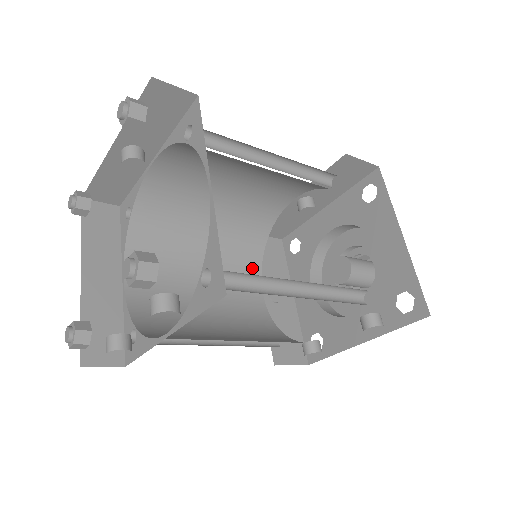
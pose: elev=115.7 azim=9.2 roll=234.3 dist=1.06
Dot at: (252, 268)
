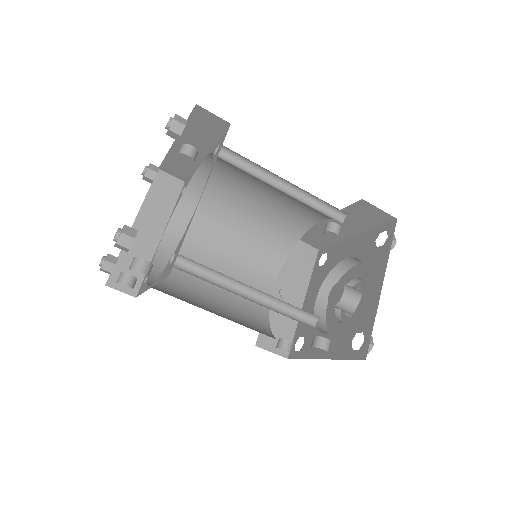
Dot at: (273, 264)
